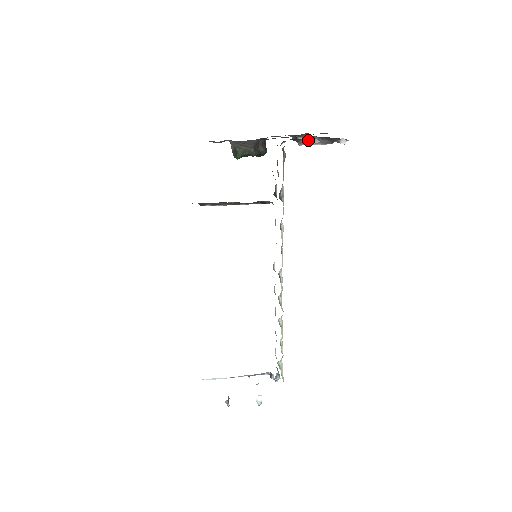
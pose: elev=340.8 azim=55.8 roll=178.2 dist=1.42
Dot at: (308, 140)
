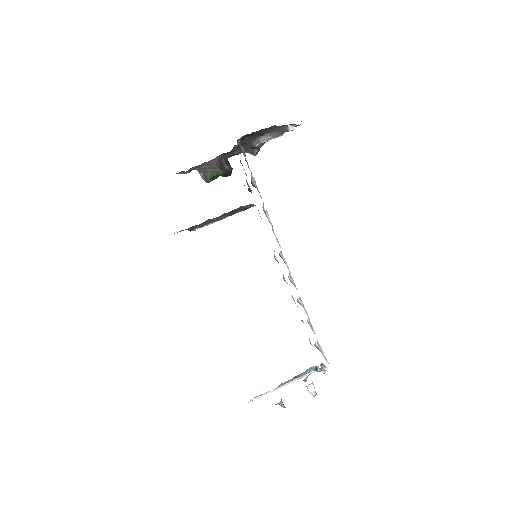
Dot at: (261, 139)
